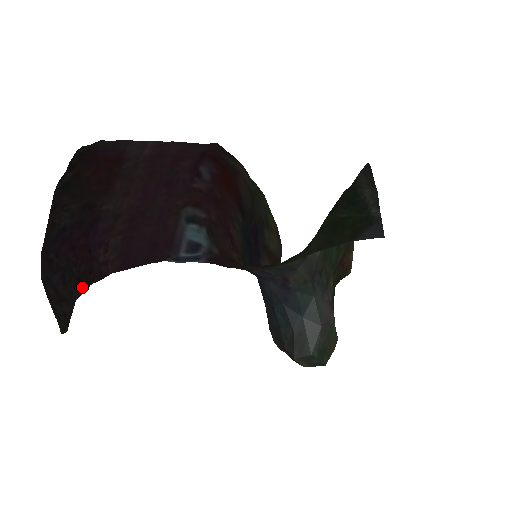
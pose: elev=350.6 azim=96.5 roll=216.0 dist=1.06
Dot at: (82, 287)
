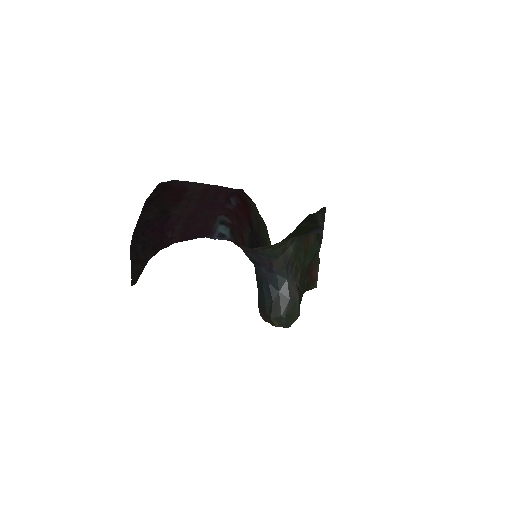
Dot at: (155, 252)
